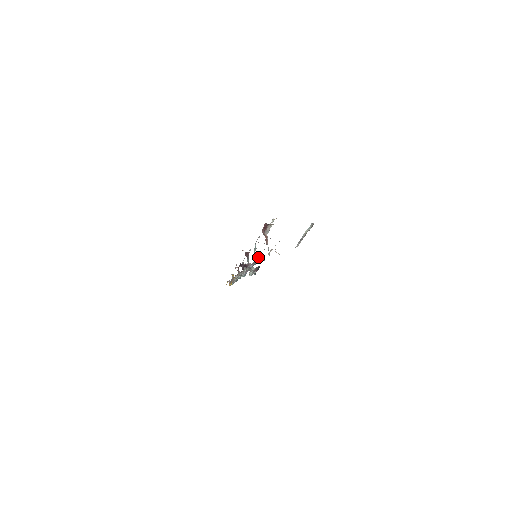
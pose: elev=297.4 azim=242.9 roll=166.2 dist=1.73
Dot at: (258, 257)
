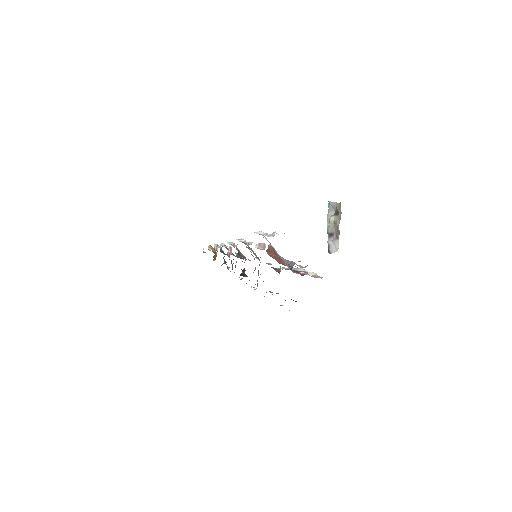
Dot at: occluded
